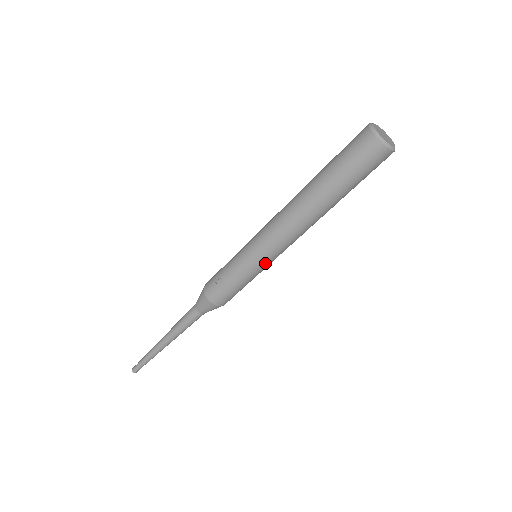
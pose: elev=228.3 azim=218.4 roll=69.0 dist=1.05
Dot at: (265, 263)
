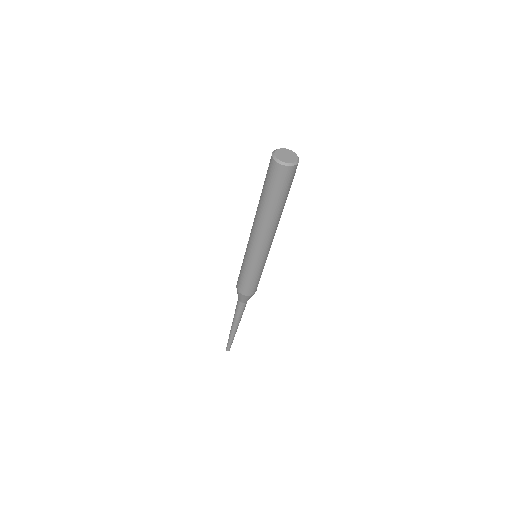
Dot at: (251, 258)
